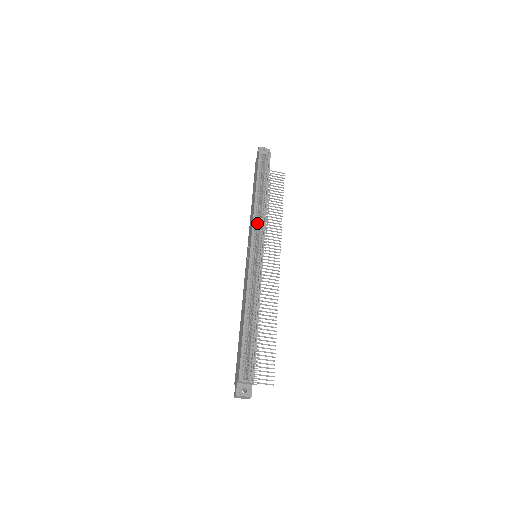
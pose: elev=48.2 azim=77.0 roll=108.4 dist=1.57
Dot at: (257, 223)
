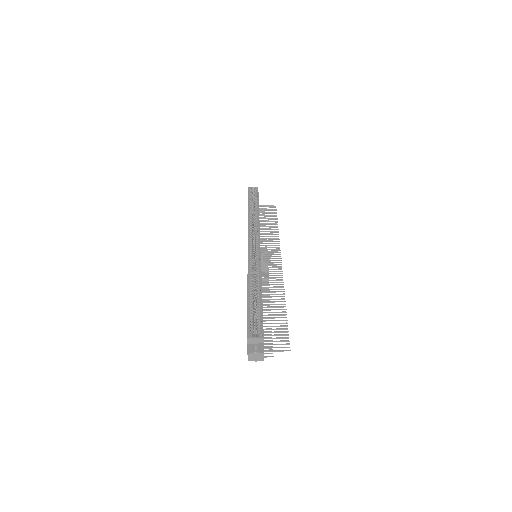
Dot at: (252, 231)
